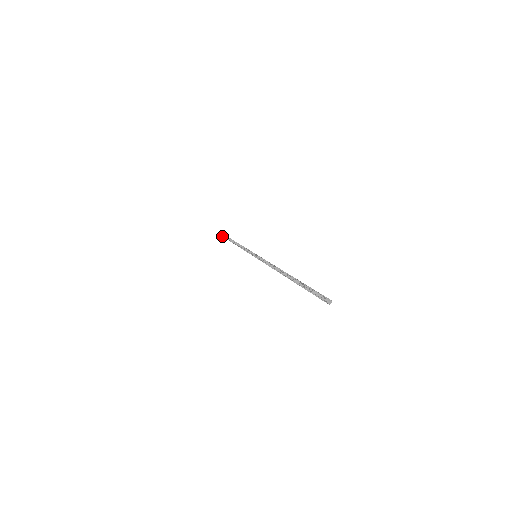
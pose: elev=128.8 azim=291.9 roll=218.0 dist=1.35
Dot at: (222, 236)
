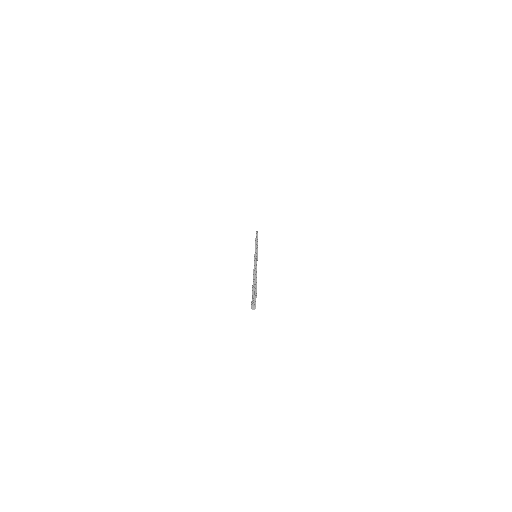
Dot at: occluded
